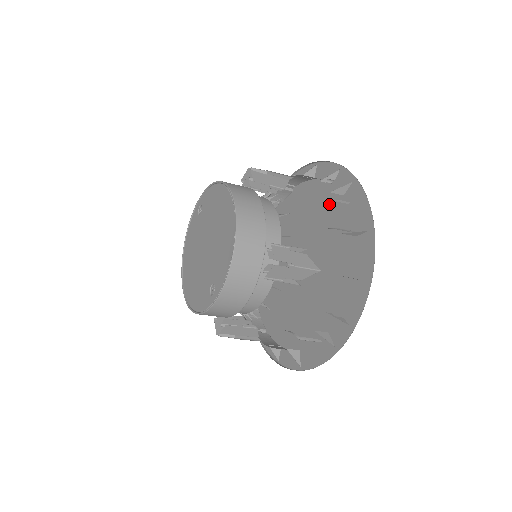
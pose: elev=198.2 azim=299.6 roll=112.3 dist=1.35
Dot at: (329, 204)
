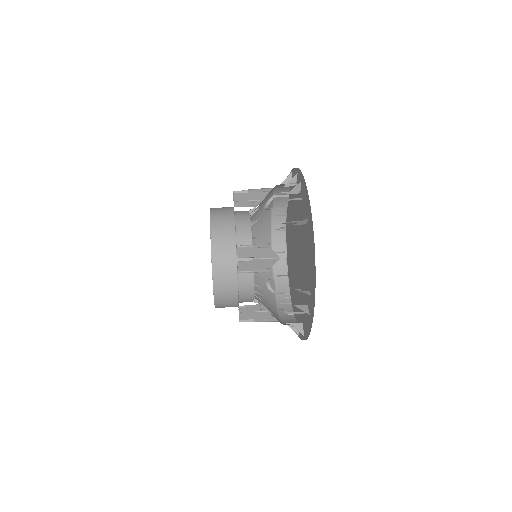
Dot at: (300, 202)
